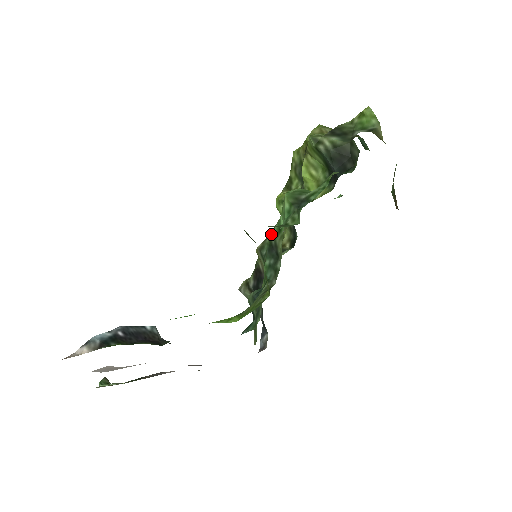
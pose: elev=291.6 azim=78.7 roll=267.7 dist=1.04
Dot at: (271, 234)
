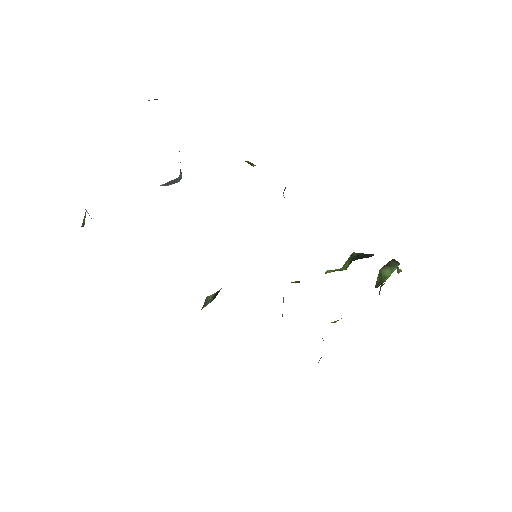
Dot at: occluded
